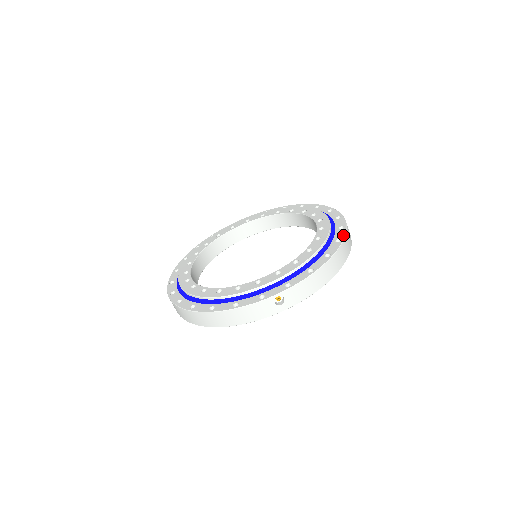
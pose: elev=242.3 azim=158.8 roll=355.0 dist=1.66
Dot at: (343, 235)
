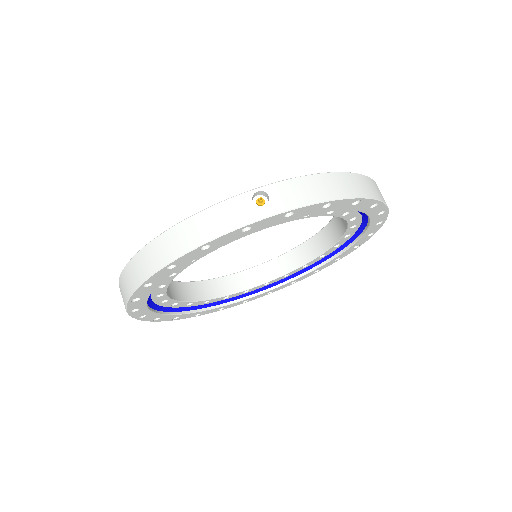
Dot at: occluded
